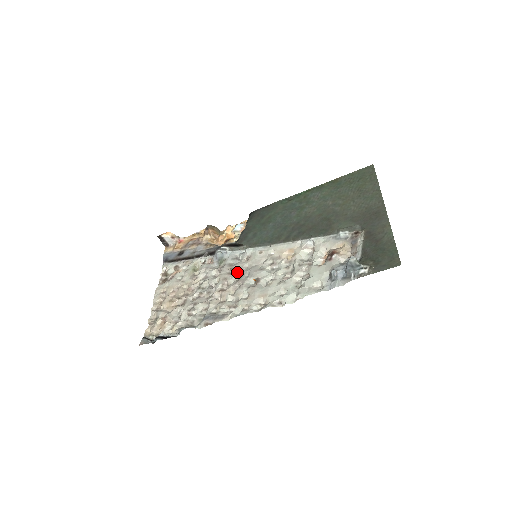
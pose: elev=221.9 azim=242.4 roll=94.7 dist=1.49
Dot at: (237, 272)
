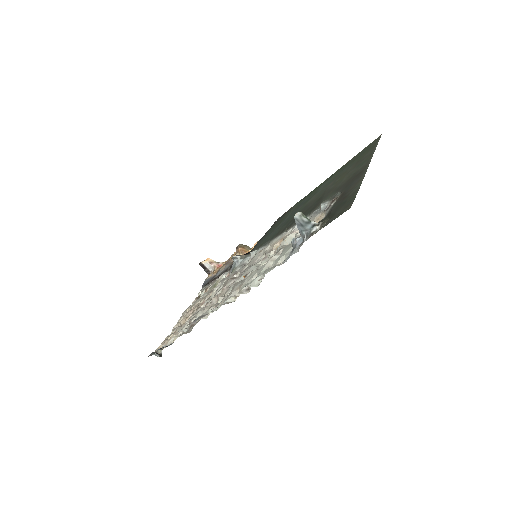
Dot at: (239, 276)
